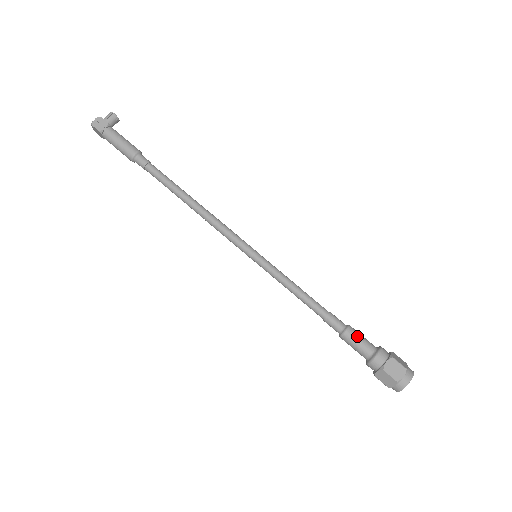
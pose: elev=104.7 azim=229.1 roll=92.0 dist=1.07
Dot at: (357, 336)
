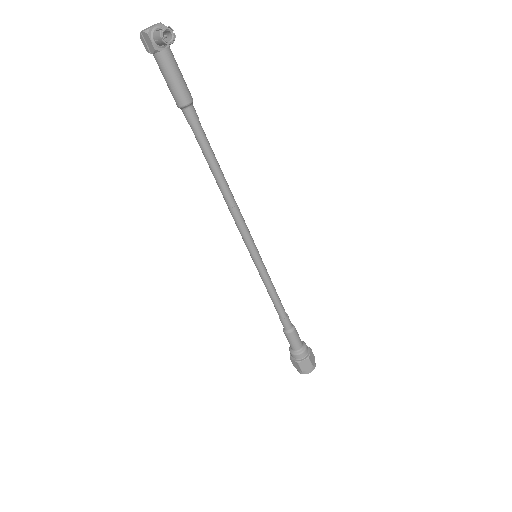
Dot at: (289, 340)
